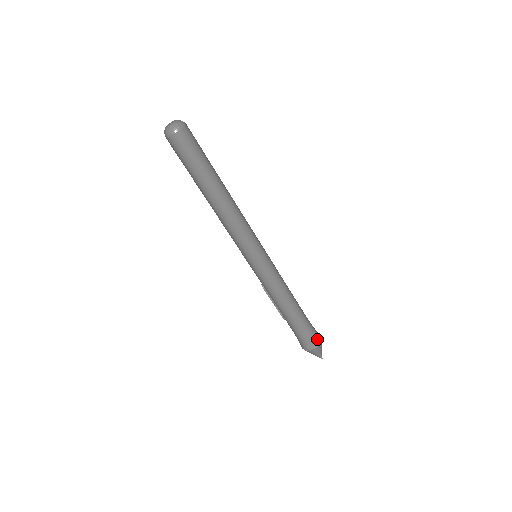
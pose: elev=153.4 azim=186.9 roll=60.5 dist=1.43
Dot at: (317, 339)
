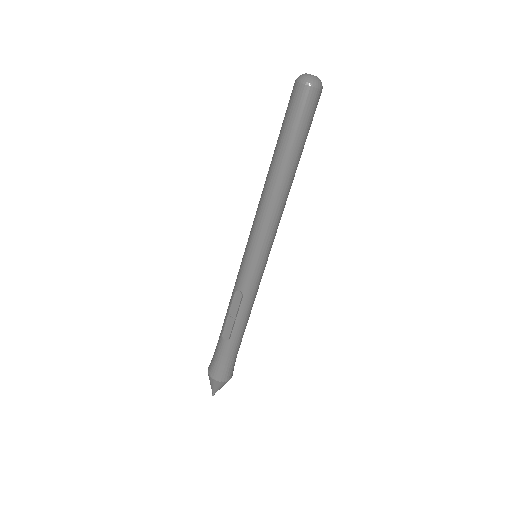
Dot at: occluded
